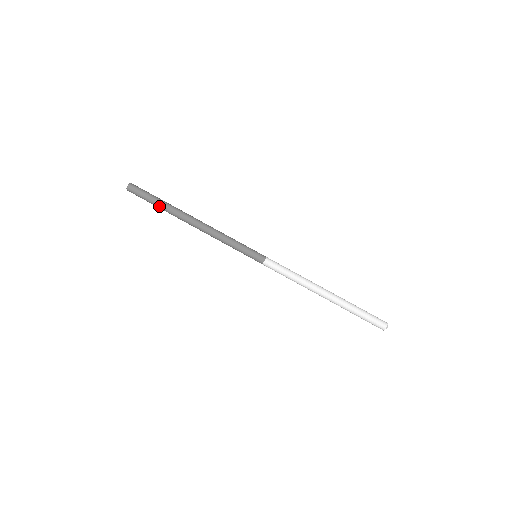
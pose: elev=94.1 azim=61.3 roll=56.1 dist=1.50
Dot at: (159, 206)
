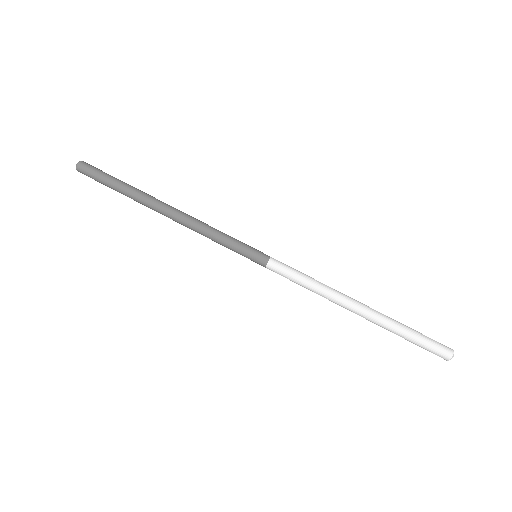
Dot at: (120, 189)
